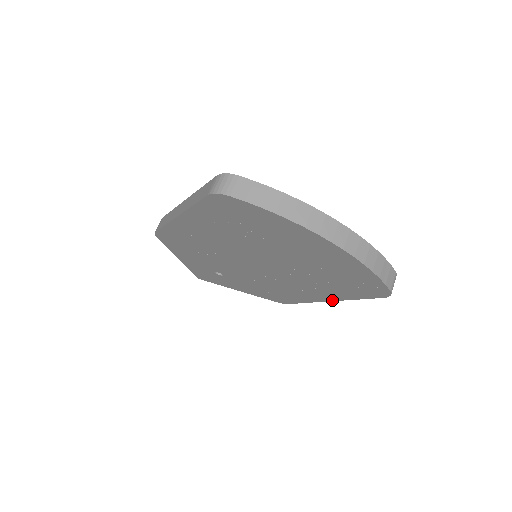
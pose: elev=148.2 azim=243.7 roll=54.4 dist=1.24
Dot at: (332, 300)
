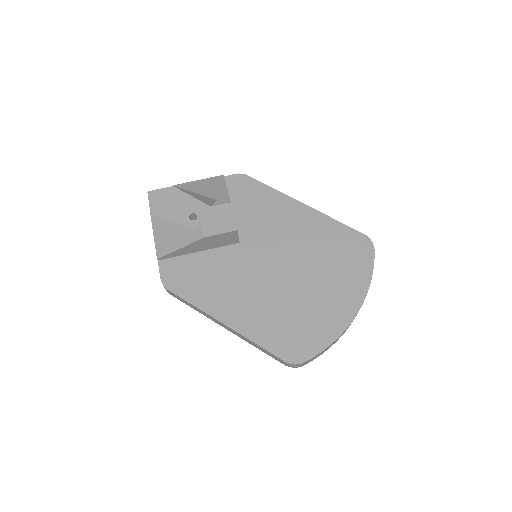
Dot at: occluded
